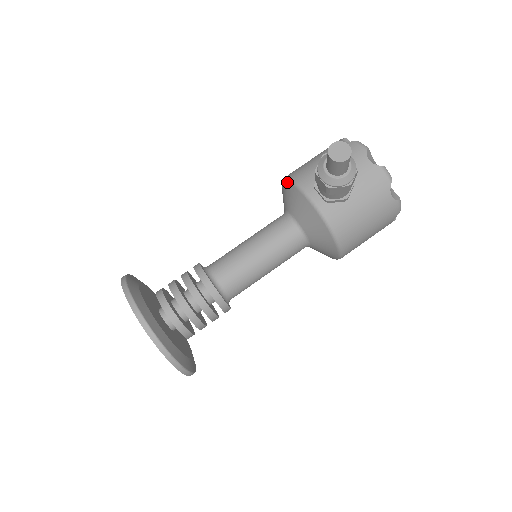
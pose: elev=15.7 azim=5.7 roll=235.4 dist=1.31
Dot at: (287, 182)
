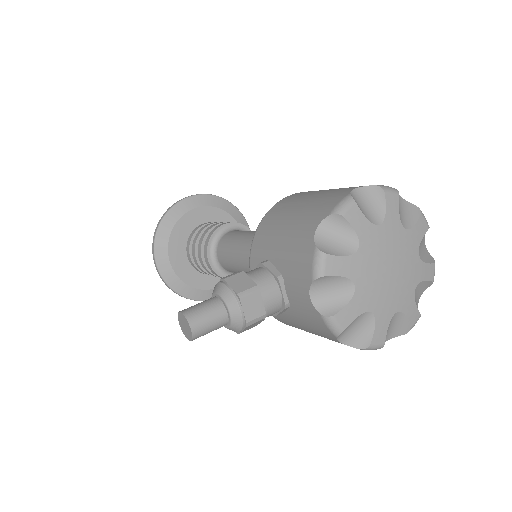
Dot at: (259, 226)
